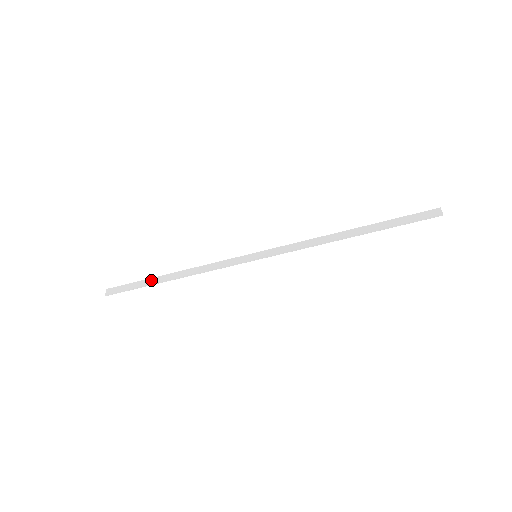
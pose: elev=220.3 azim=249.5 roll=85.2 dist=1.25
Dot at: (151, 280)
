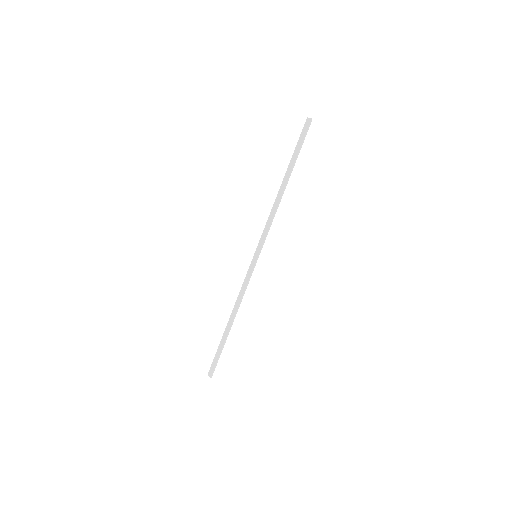
Dot at: (223, 339)
